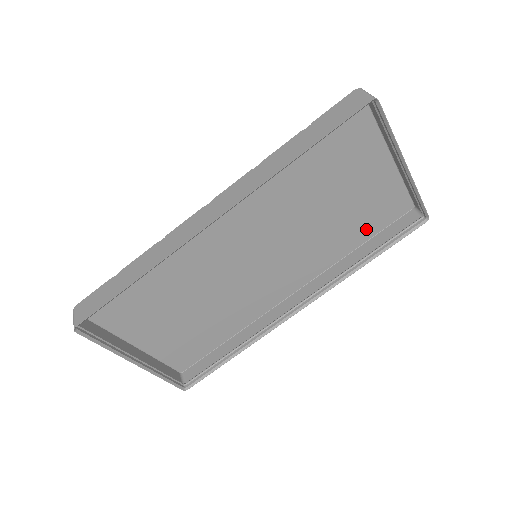
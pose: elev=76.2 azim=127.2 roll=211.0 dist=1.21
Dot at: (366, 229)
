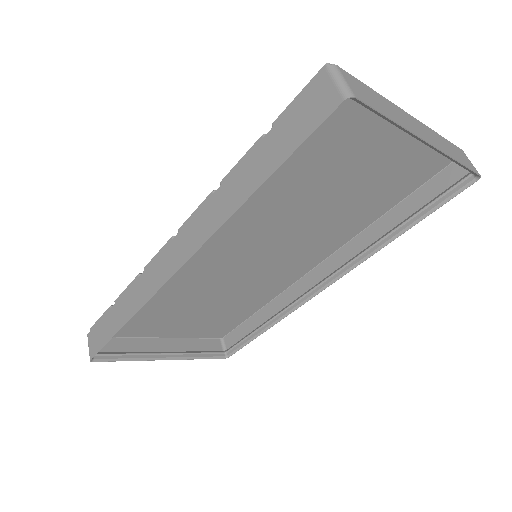
Dot at: (394, 194)
